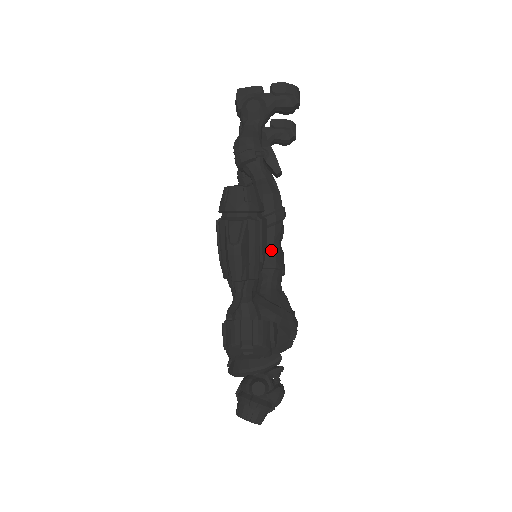
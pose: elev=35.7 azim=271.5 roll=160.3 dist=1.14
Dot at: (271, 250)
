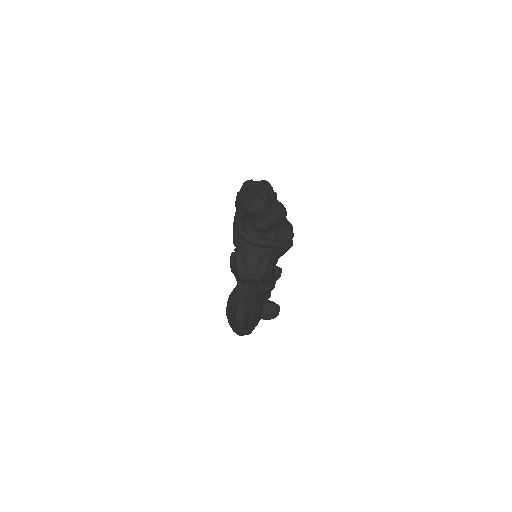
Dot at: occluded
